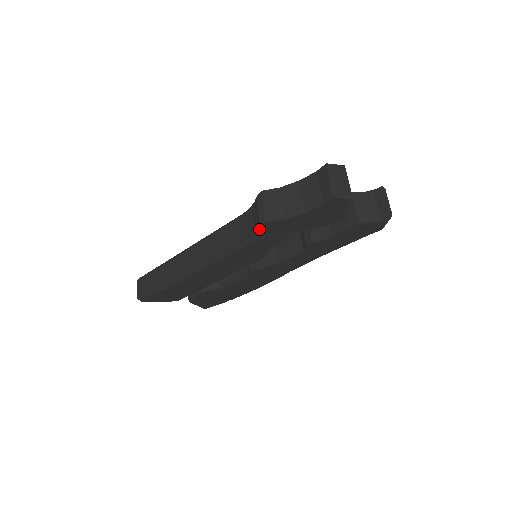
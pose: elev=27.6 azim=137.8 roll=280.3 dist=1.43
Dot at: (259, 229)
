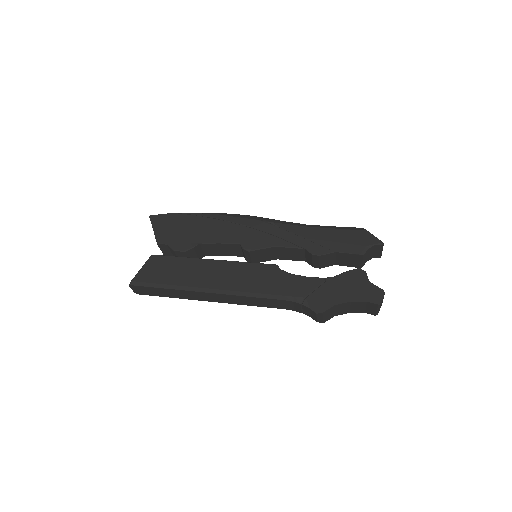
Dot at: (310, 316)
